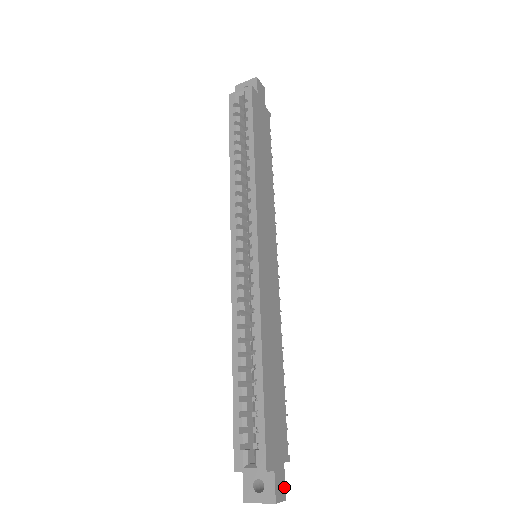
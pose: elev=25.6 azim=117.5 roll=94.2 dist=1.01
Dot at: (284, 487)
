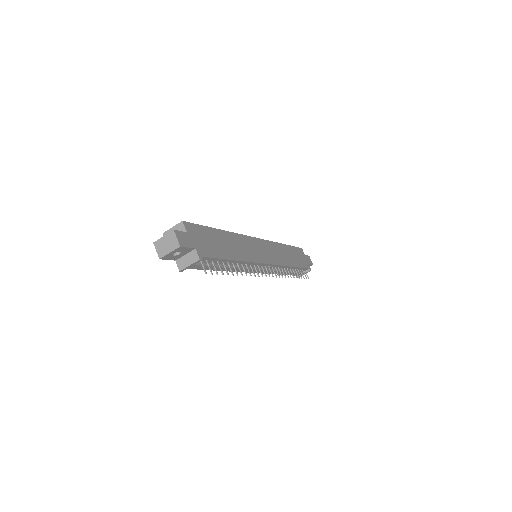
Dot at: (185, 245)
